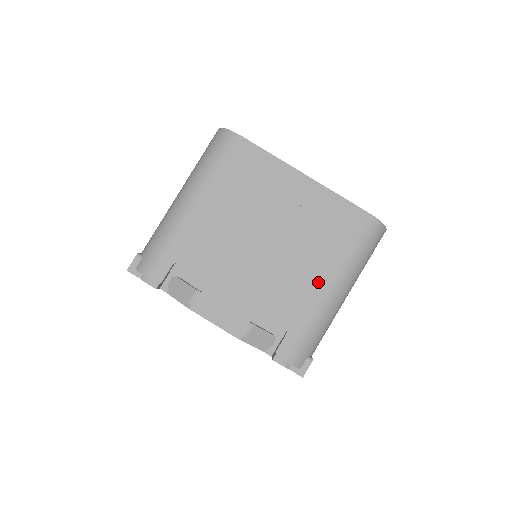
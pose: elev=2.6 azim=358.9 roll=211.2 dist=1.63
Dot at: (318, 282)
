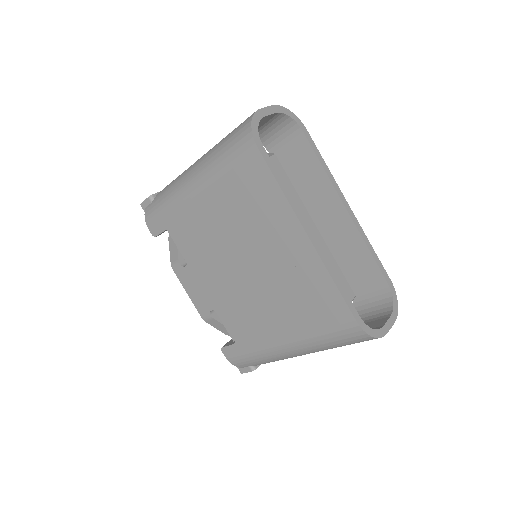
Dot at: (275, 333)
